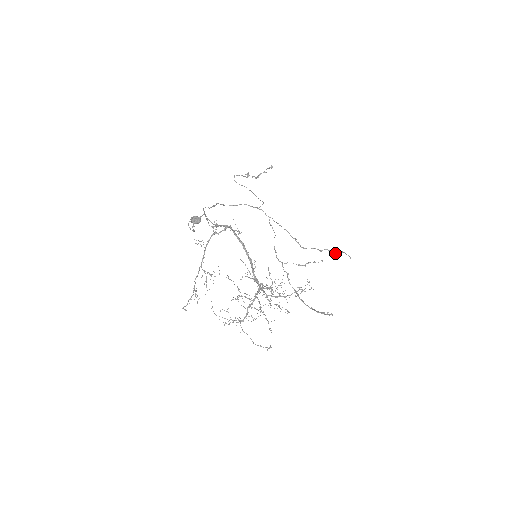
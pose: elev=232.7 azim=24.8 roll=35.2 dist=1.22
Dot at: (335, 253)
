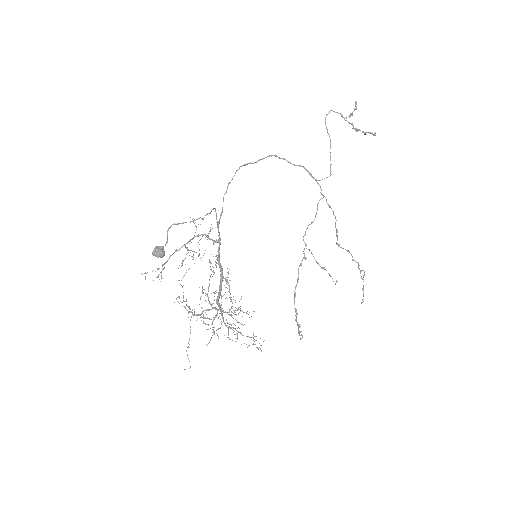
Dot at: (361, 277)
